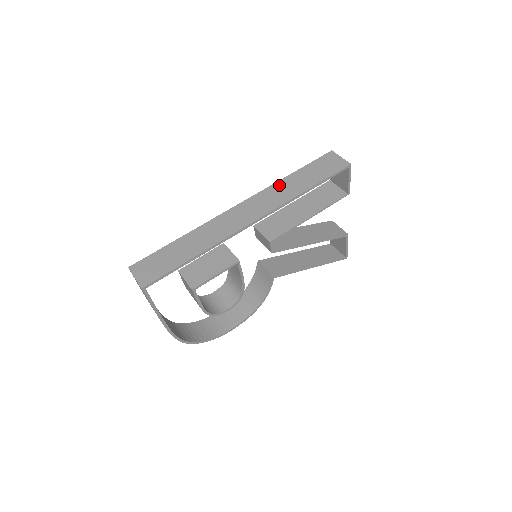
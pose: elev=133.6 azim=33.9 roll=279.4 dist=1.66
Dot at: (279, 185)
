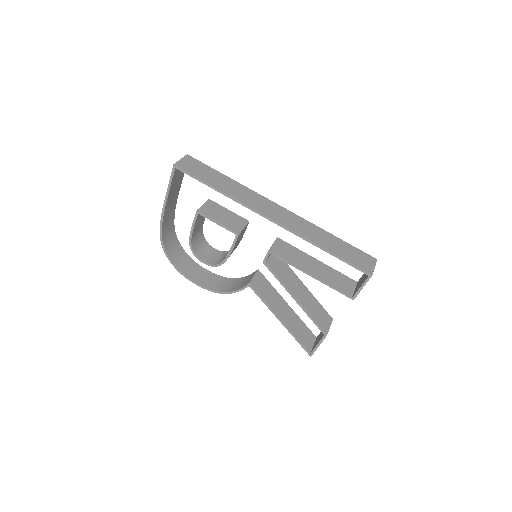
Dot at: (317, 229)
